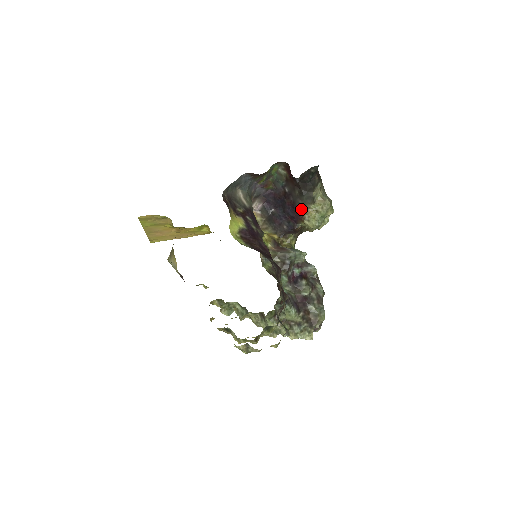
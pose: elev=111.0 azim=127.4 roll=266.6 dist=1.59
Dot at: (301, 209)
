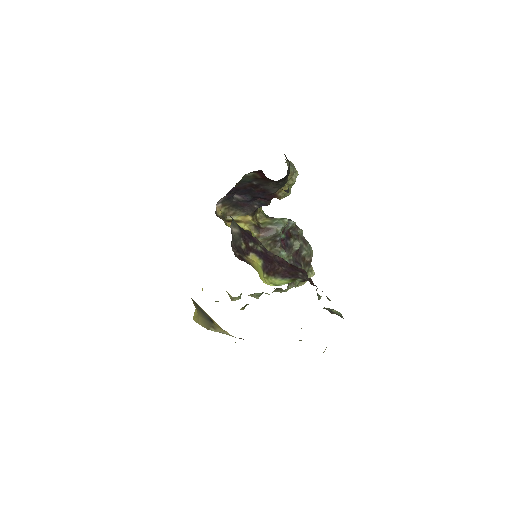
Dot at: (275, 192)
